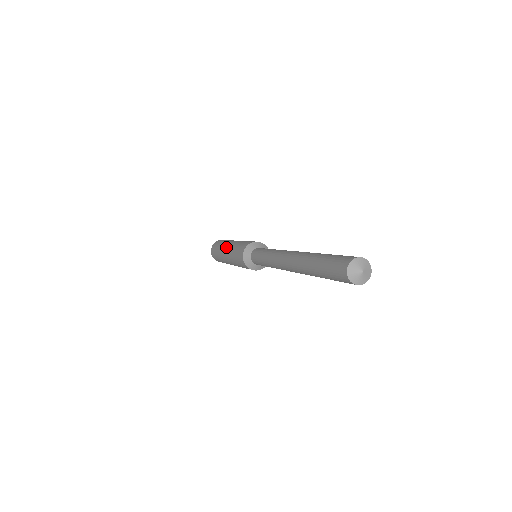
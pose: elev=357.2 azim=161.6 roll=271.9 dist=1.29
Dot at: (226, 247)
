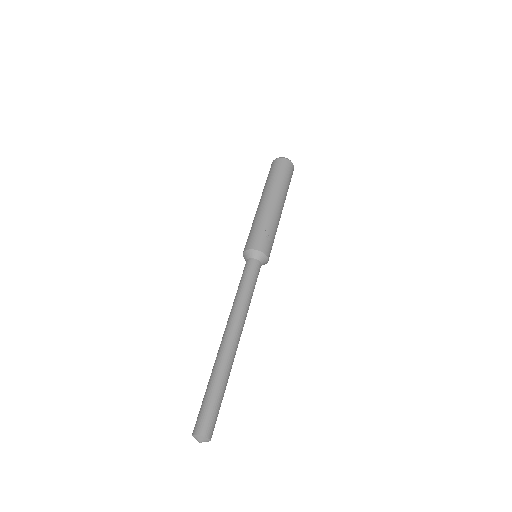
Dot at: occluded
